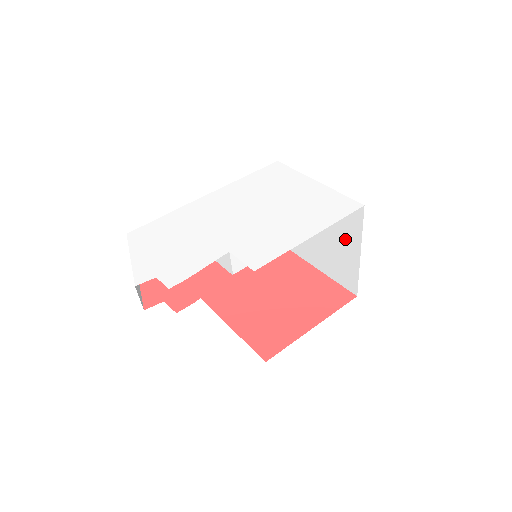
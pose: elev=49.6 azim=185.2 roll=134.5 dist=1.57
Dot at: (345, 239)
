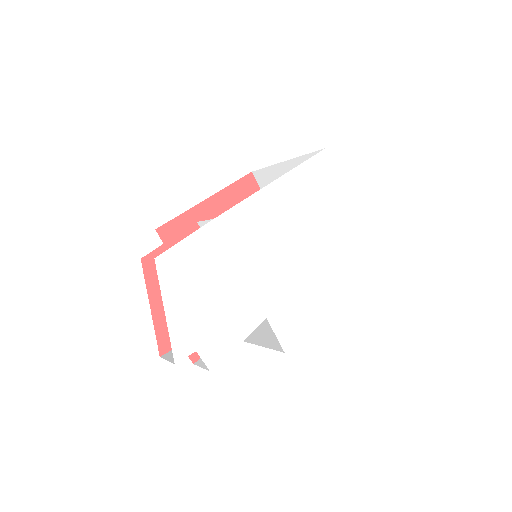
Dot at: occluded
